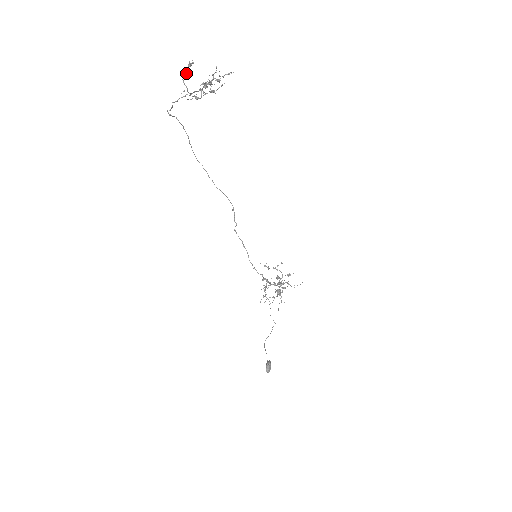
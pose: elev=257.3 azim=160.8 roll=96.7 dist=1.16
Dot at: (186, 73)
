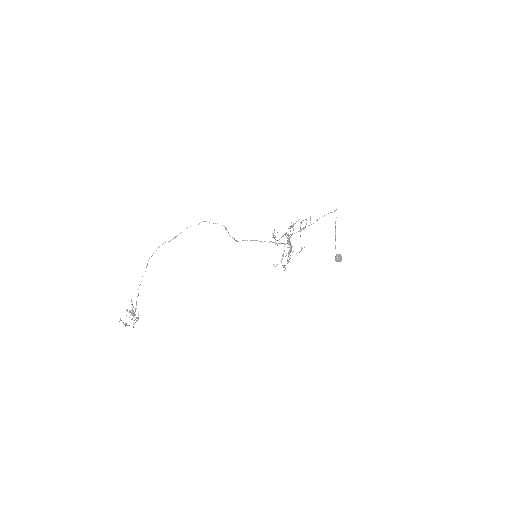
Dot at: (125, 325)
